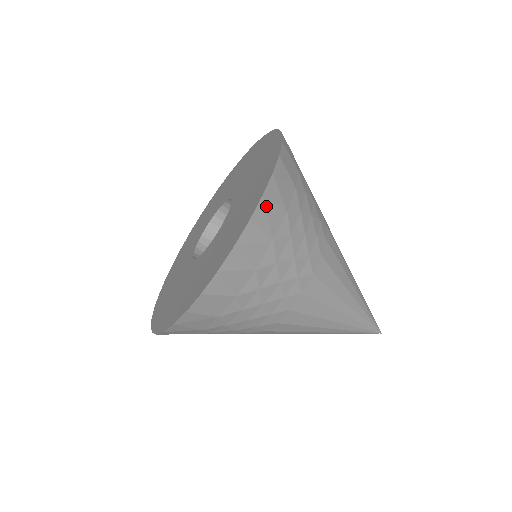
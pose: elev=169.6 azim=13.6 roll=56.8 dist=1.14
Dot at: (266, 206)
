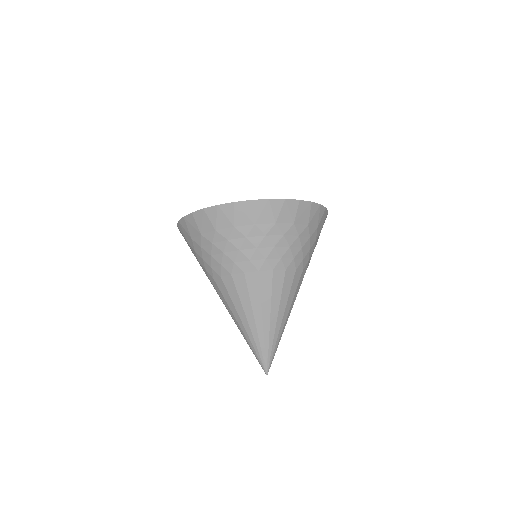
Dot at: occluded
